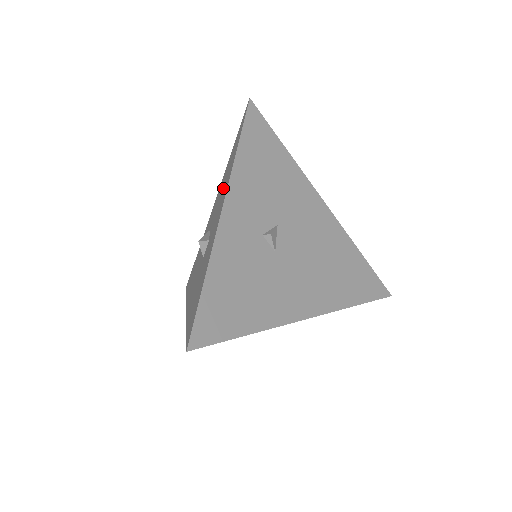
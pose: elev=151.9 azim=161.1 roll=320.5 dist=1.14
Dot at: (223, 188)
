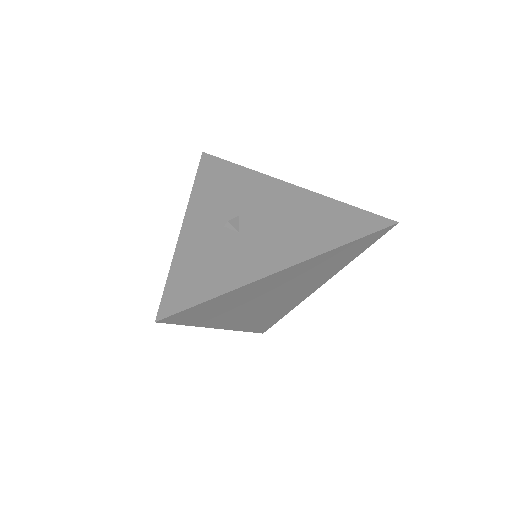
Dot at: occluded
